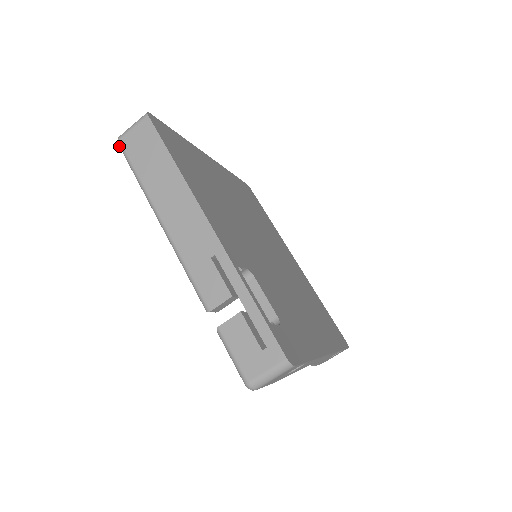
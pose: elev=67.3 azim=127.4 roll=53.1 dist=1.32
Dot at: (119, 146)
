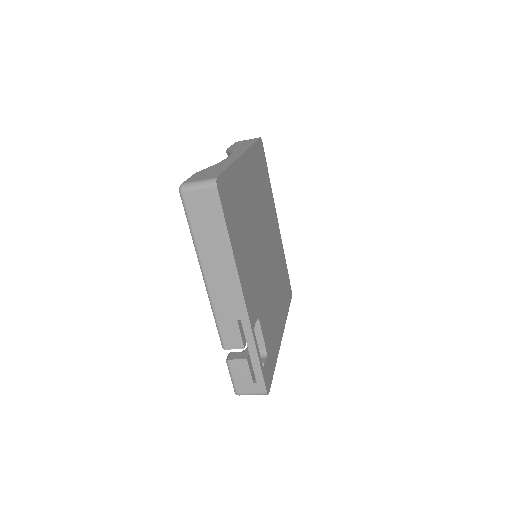
Dot at: (180, 196)
